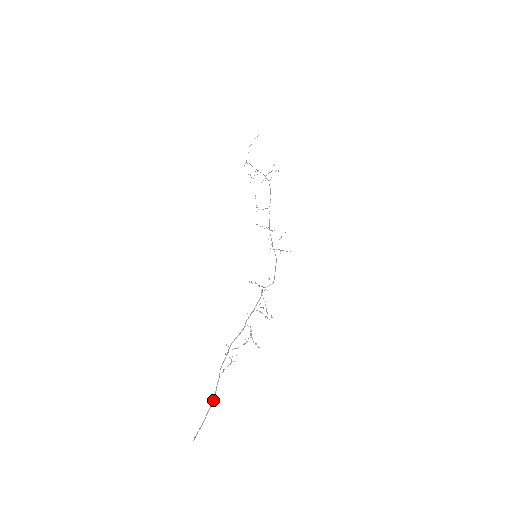
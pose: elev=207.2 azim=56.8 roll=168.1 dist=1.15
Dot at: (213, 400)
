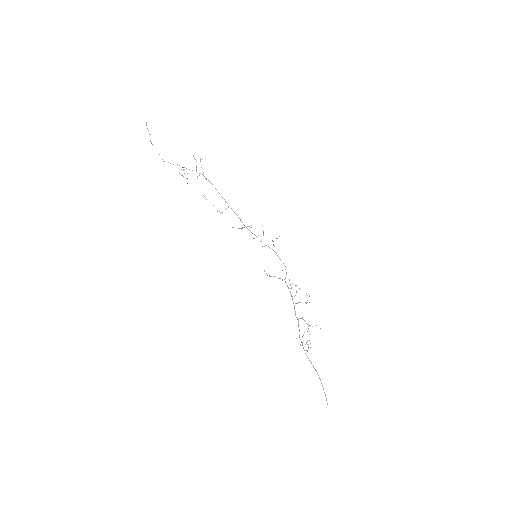
Dot at: (319, 377)
